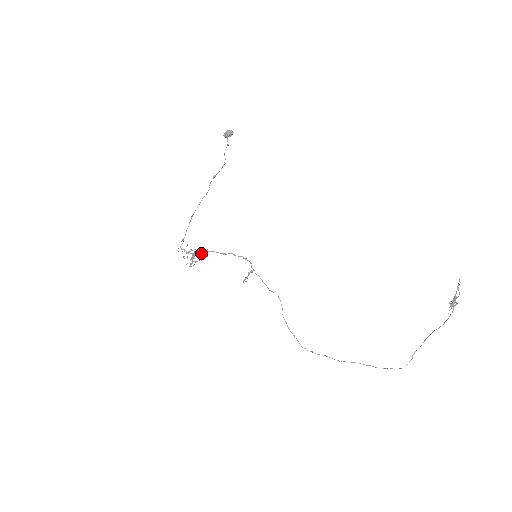
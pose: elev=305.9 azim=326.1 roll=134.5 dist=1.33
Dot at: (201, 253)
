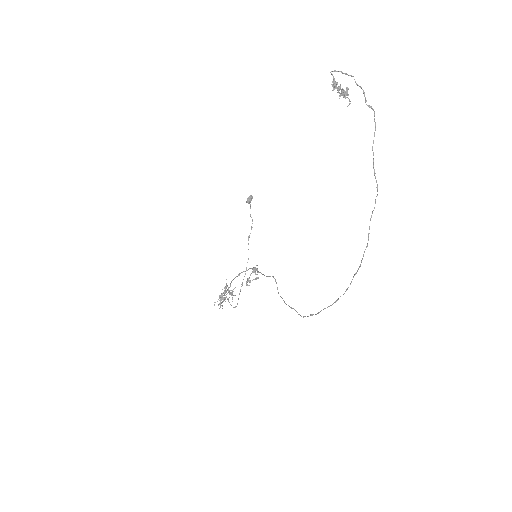
Dot at: (224, 287)
